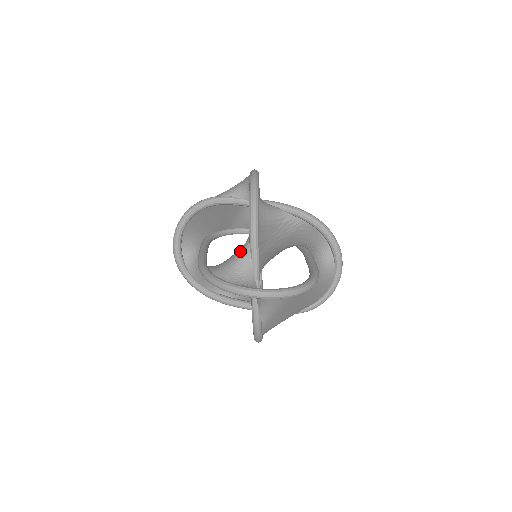
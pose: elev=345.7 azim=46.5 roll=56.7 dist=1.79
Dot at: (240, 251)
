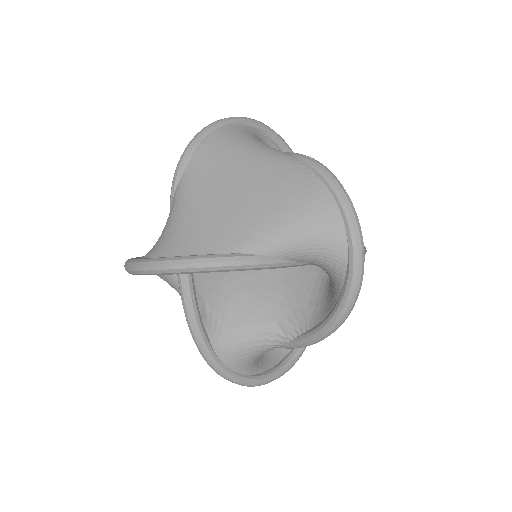
Dot at: (269, 341)
